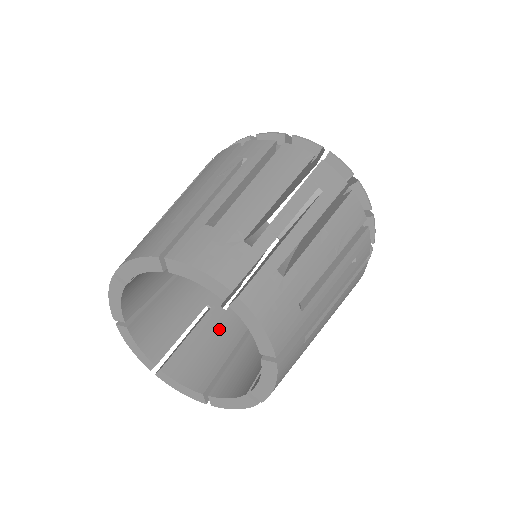
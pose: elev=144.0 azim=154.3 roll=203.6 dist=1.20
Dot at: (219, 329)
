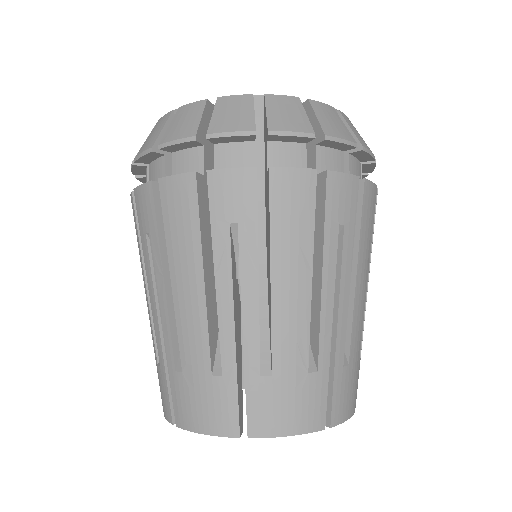
Dot at: occluded
